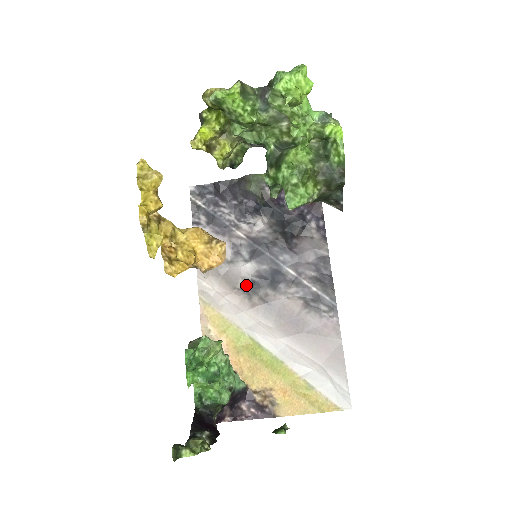
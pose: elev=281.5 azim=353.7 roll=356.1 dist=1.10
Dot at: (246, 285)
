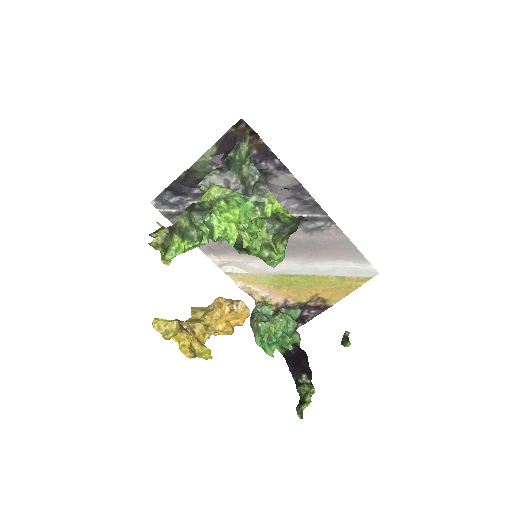
Dot at: occluded
